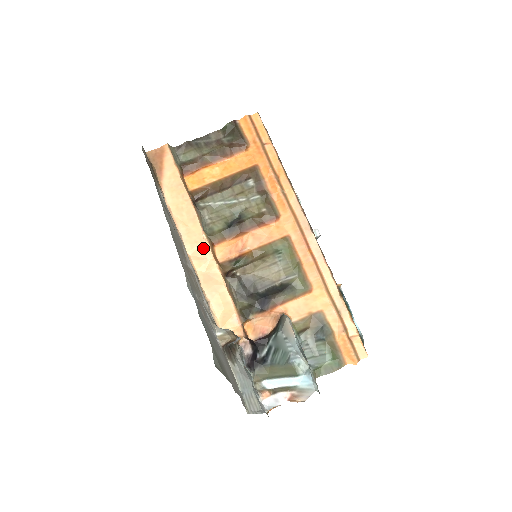
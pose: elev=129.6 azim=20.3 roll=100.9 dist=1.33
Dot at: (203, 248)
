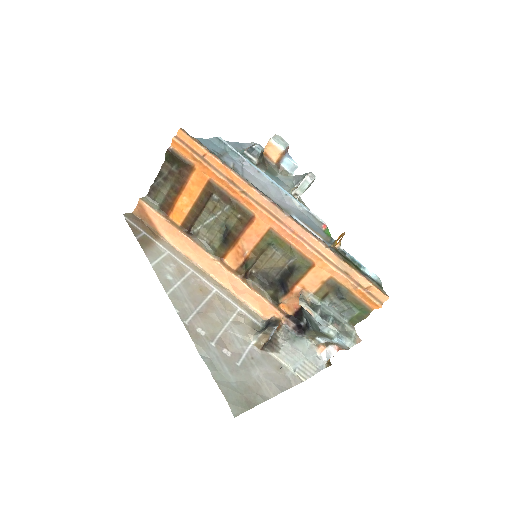
Dot at: (216, 266)
